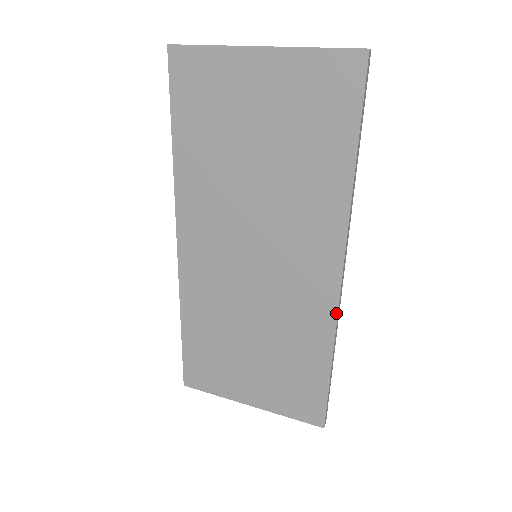
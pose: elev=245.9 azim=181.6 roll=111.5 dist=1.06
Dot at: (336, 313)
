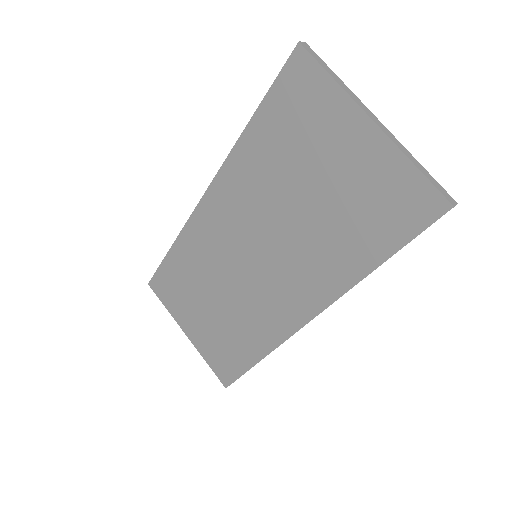
Dot at: (284, 340)
